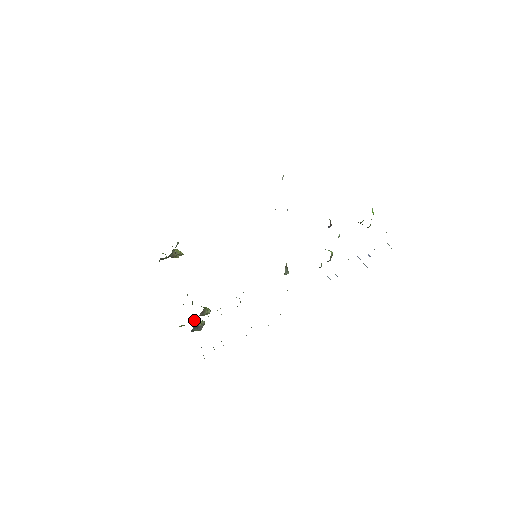
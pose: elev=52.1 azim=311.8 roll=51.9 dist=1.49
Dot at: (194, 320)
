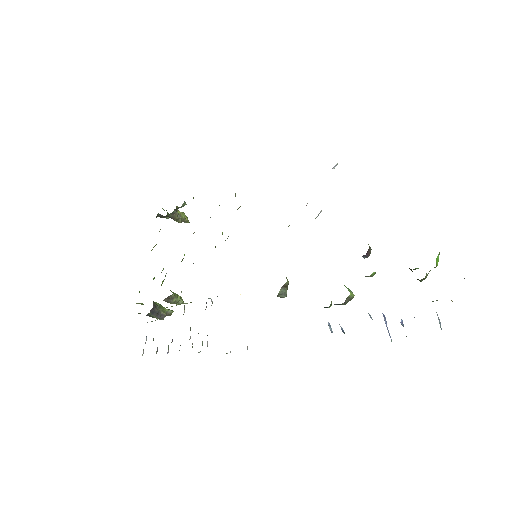
Dot at: (158, 303)
